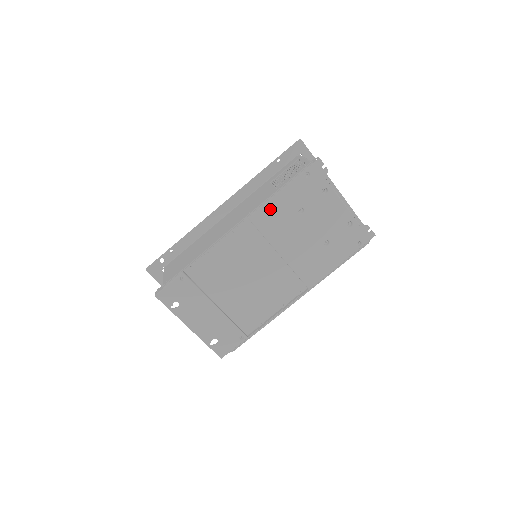
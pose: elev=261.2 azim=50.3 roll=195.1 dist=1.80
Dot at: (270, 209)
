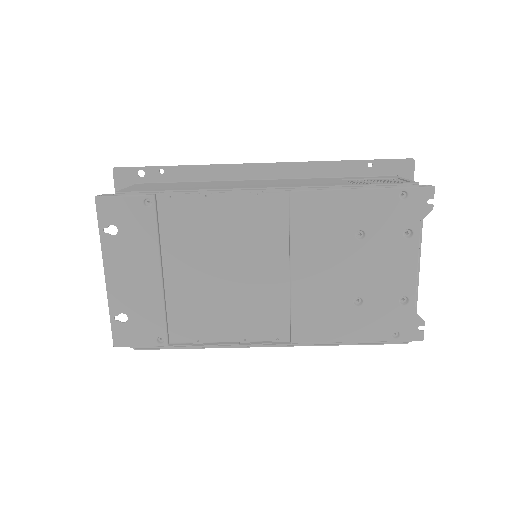
Dot at: (325, 202)
